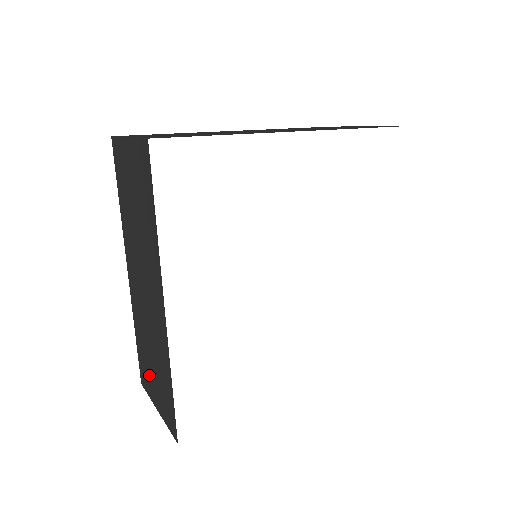
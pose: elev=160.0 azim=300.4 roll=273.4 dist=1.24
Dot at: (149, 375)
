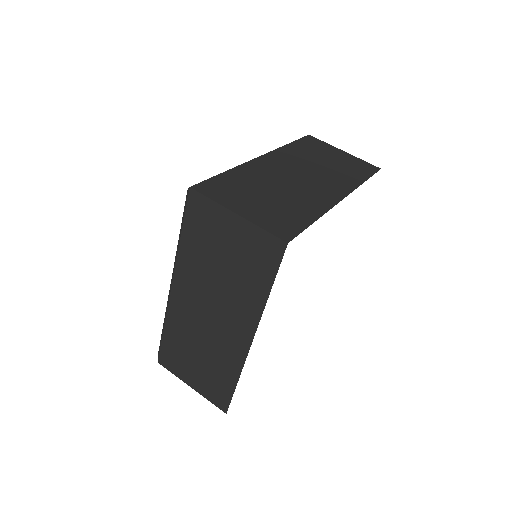
Dot at: (185, 364)
